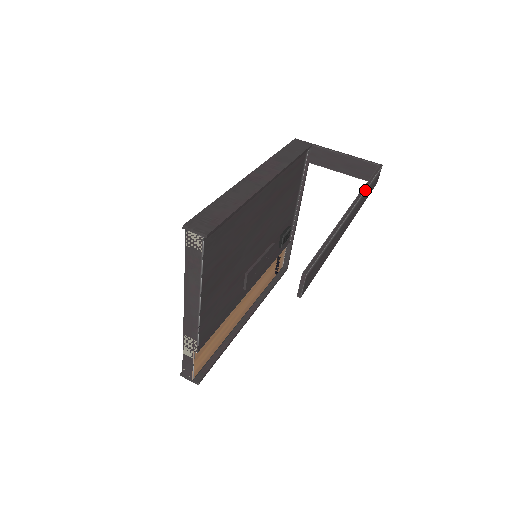
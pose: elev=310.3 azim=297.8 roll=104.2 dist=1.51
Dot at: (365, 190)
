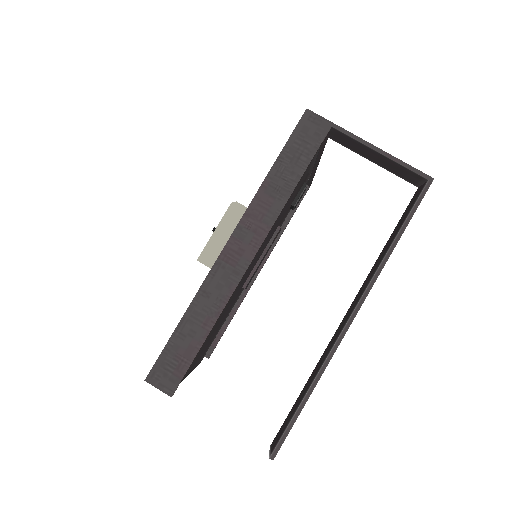
Dot at: (386, 261)
